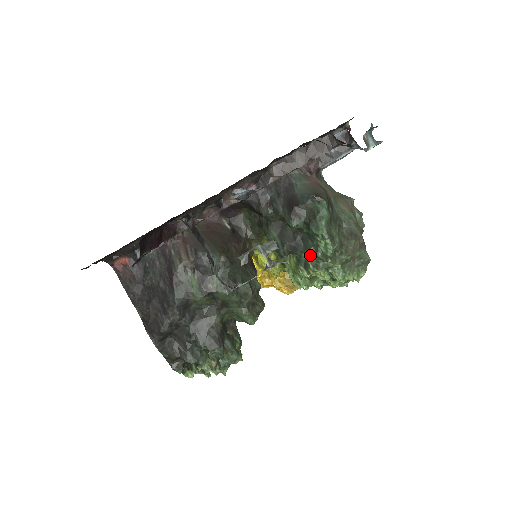
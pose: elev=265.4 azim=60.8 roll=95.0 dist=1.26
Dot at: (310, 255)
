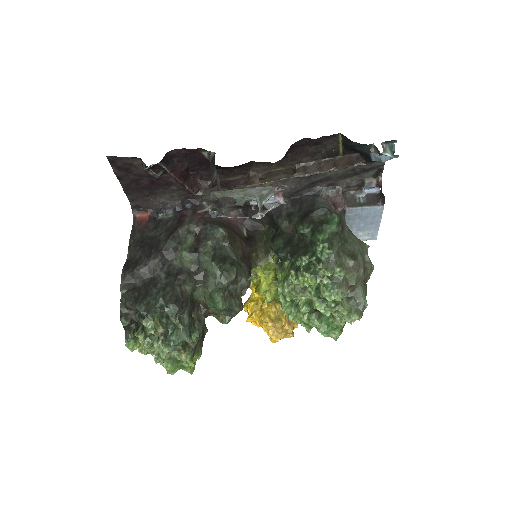
Dot at: (305, 259)
